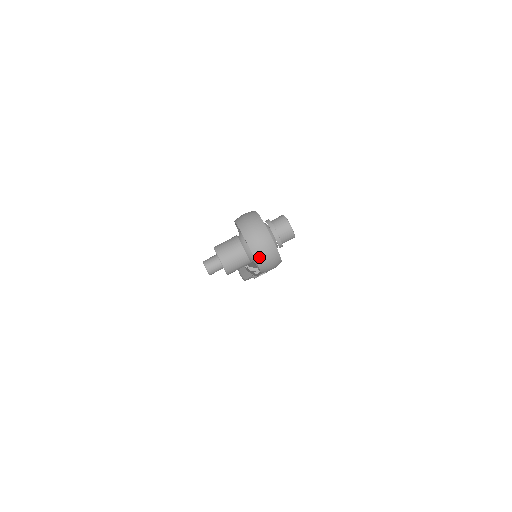
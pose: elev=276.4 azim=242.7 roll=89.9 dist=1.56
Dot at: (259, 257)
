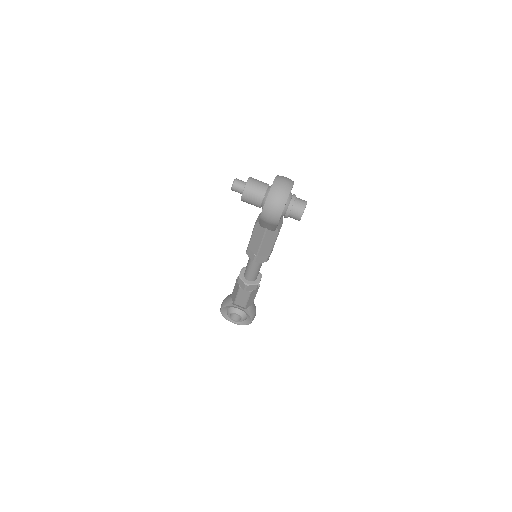
Dot at: (272, 193)
